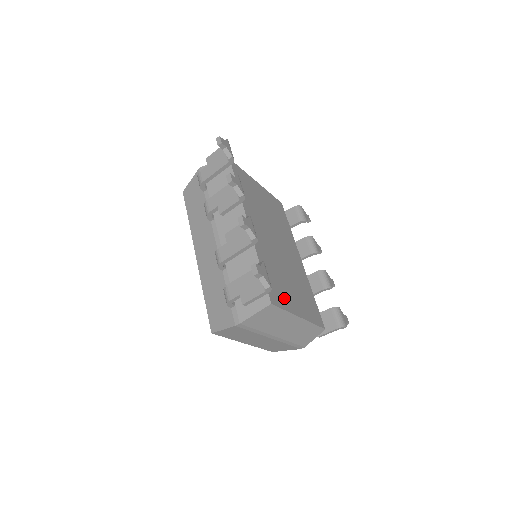
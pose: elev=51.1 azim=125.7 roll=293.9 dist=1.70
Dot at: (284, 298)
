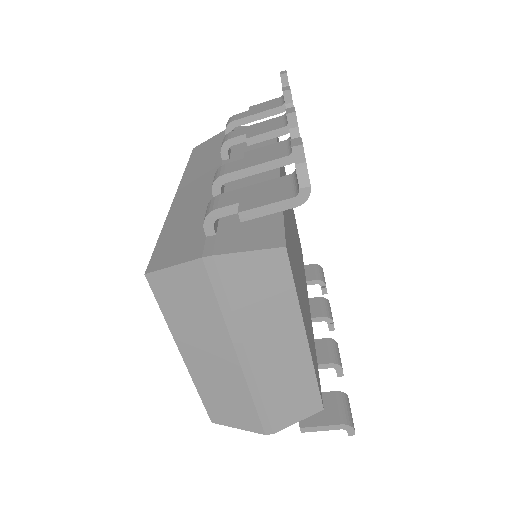
Dot at: (296, 282)
